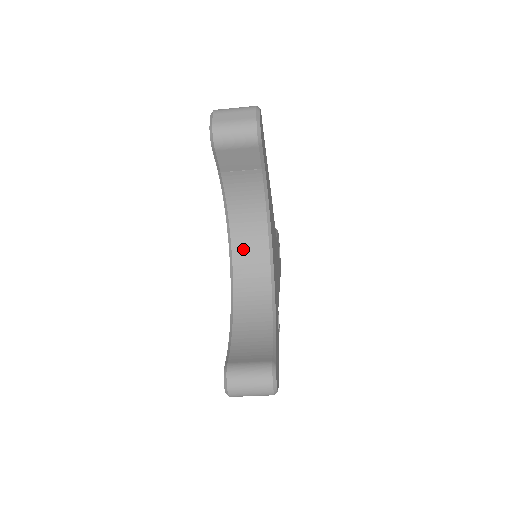
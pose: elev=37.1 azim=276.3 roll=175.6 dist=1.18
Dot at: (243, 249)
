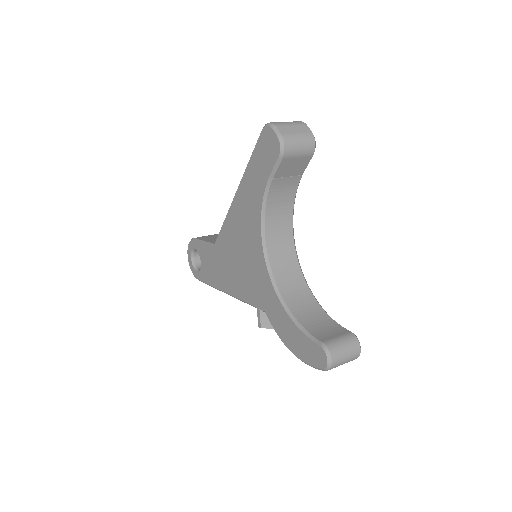
Dot at: (275, 248)
